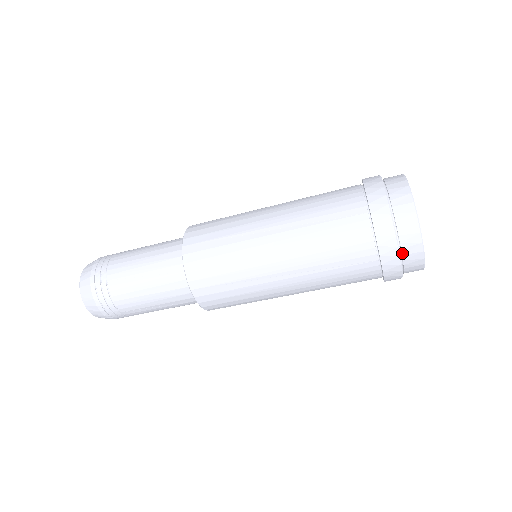
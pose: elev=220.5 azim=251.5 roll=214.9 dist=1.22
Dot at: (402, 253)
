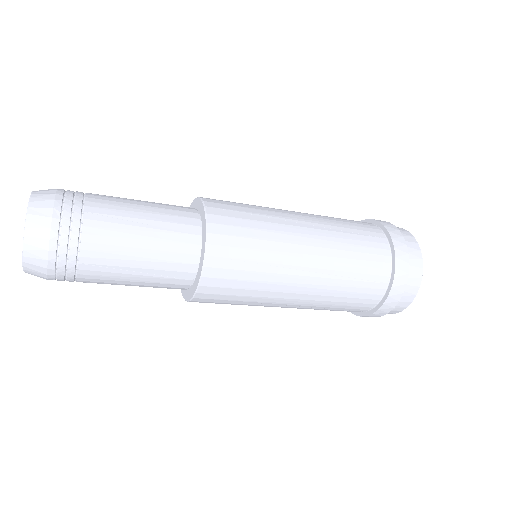
Dot at: (406, 283)
